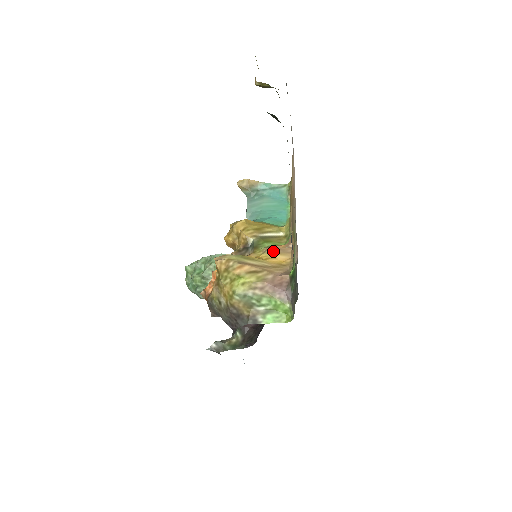
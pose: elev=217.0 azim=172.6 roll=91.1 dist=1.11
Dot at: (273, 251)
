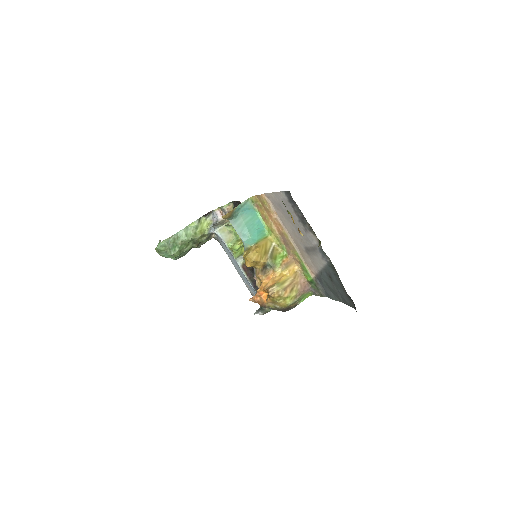
Dot at: (287, 267)
